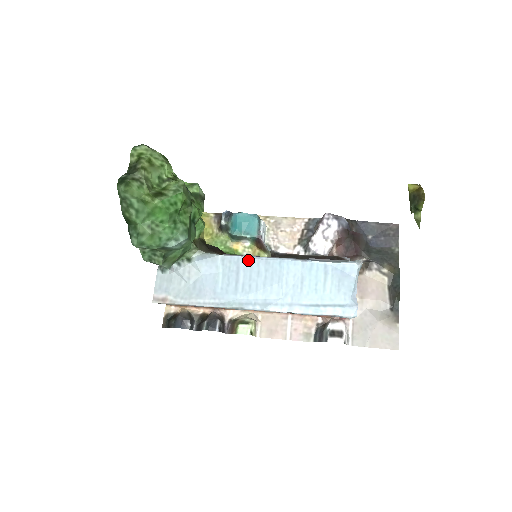
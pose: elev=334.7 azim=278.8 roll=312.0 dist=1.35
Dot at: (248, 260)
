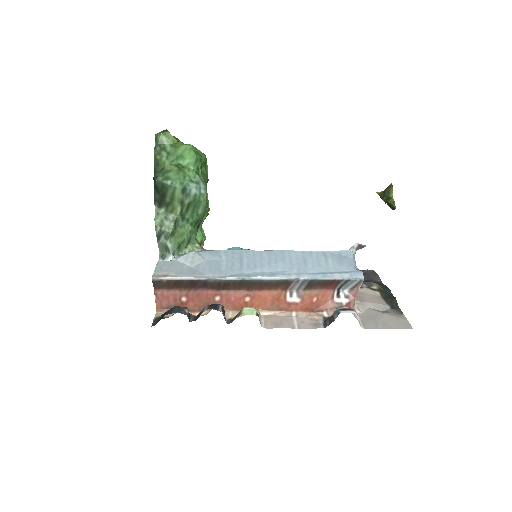
Dot at: (250, 251)
